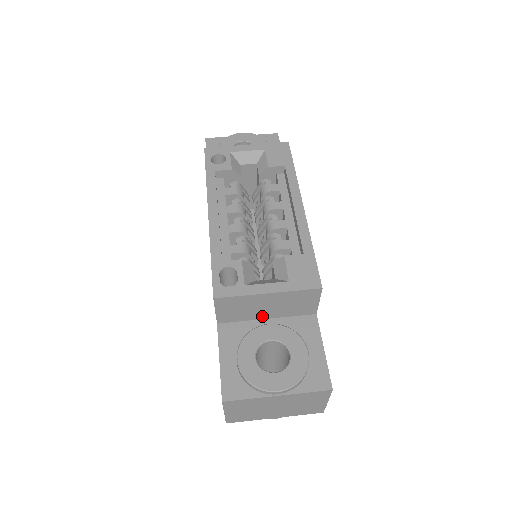
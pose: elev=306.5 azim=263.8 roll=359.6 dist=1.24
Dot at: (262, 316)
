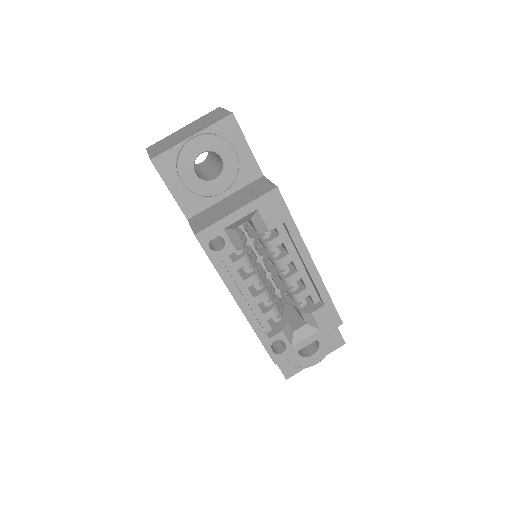
Dot at: occluded
